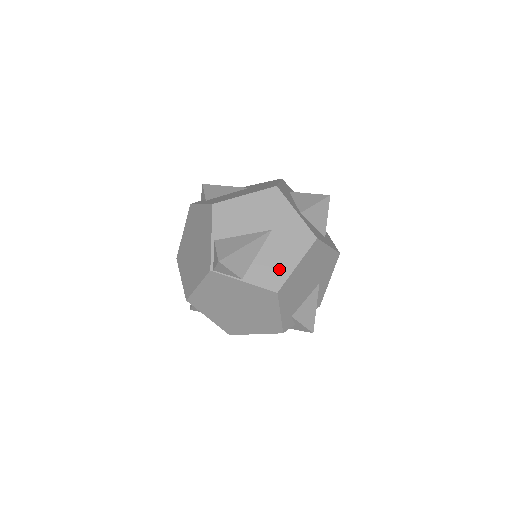
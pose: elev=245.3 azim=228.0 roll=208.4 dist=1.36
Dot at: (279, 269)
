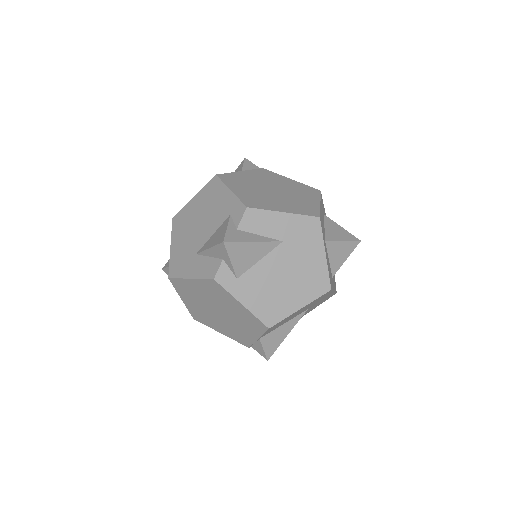
Dot at: occluded
